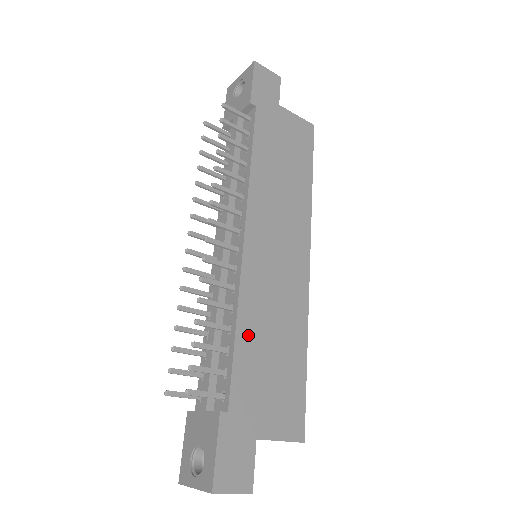
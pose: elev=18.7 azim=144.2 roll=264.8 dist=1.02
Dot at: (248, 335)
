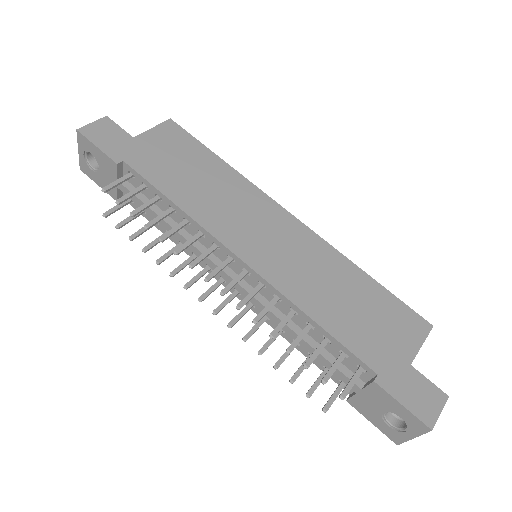
Dot at: (325, 314)
